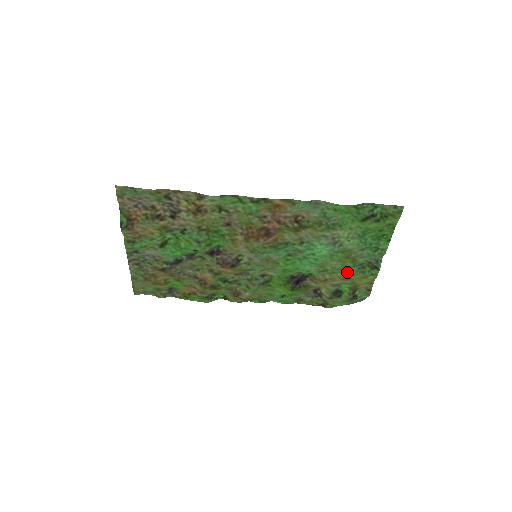
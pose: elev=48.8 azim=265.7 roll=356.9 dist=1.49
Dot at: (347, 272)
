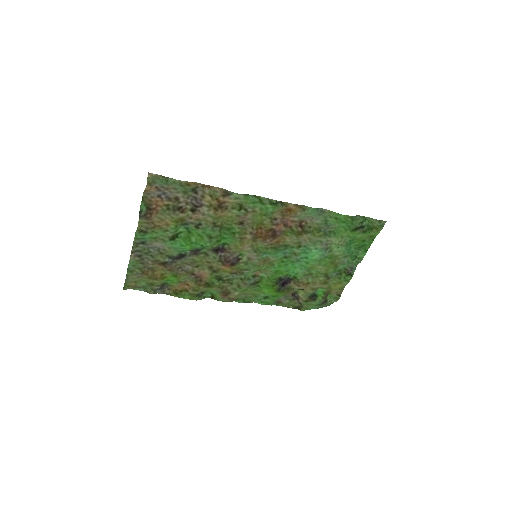
Dot at: (327, 277)
